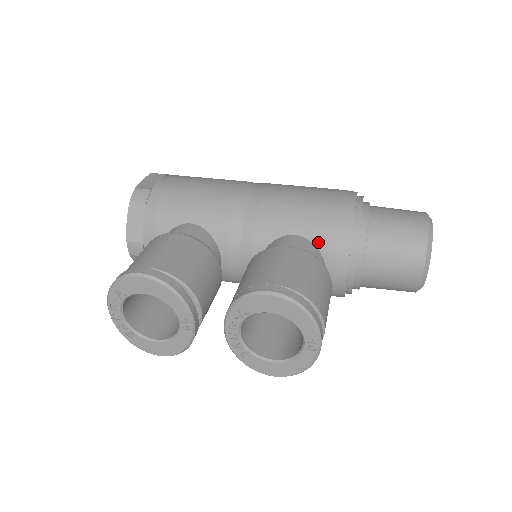
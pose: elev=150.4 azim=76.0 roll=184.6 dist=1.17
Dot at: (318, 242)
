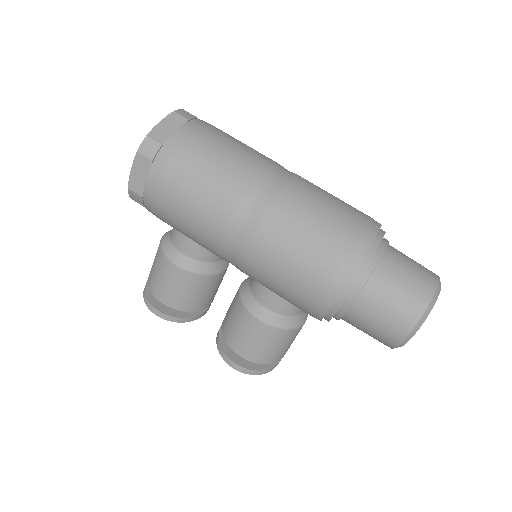
Dot at: (294, 305)
